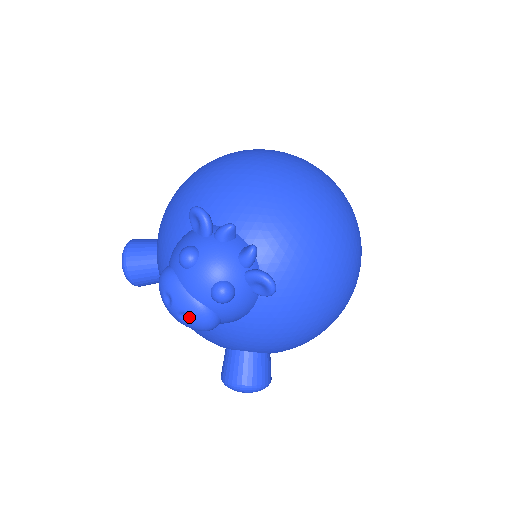
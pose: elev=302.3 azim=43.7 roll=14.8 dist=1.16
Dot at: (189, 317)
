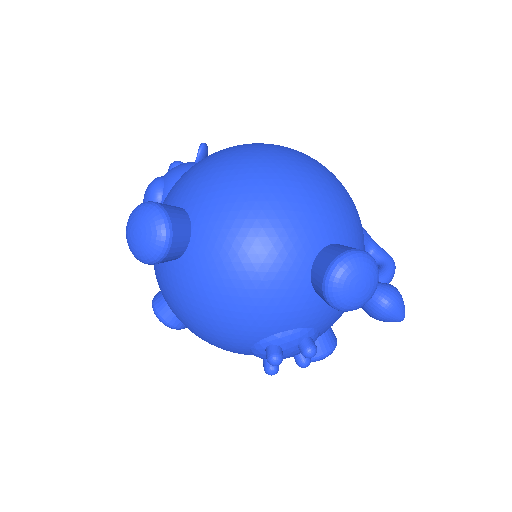
Dot at: occluded
